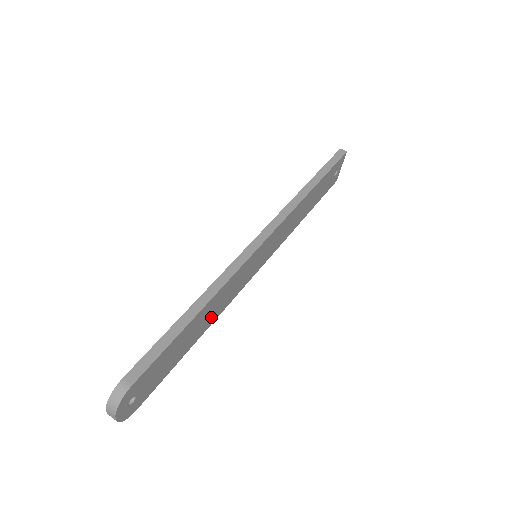
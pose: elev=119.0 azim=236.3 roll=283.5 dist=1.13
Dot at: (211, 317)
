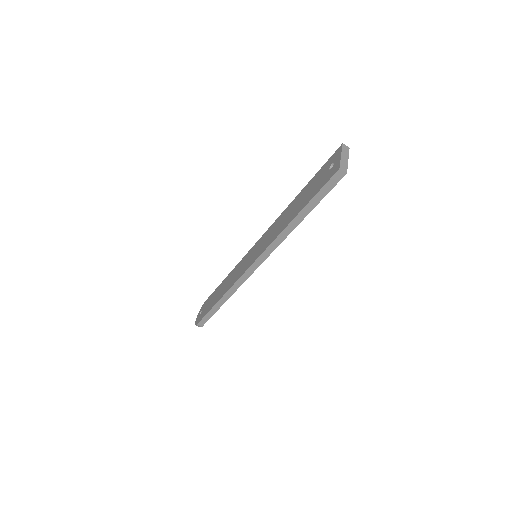
Dot at: occluded
